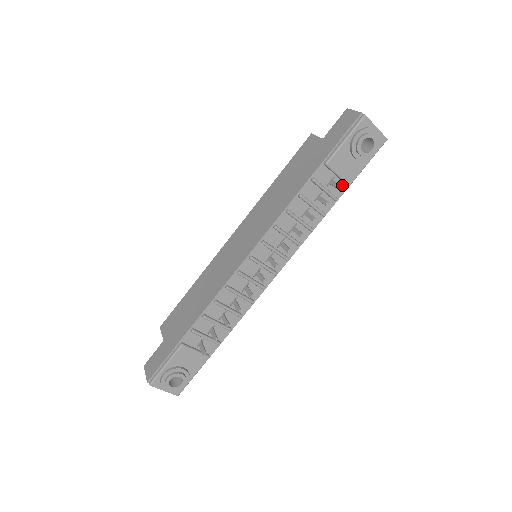
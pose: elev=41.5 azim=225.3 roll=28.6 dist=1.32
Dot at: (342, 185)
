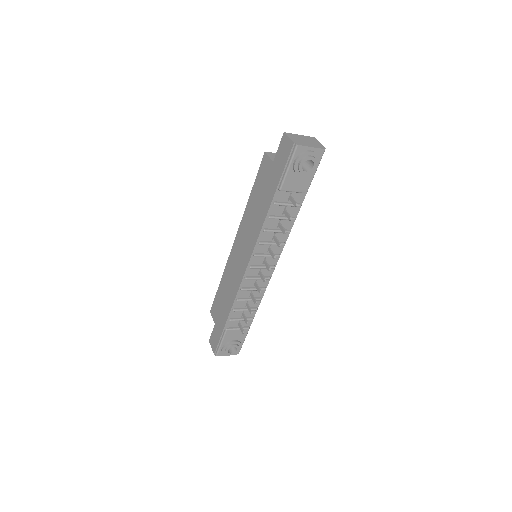
Dot at: (301, 194)
